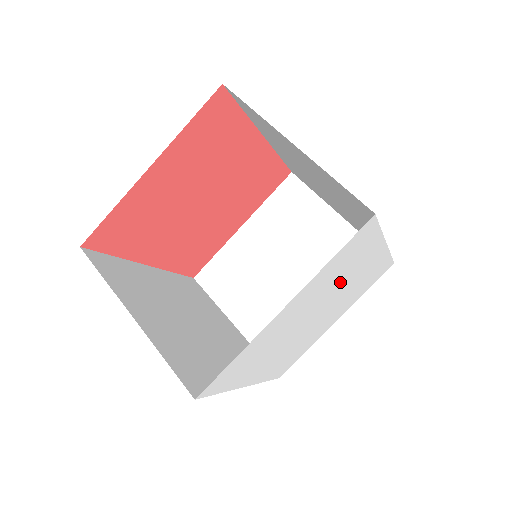
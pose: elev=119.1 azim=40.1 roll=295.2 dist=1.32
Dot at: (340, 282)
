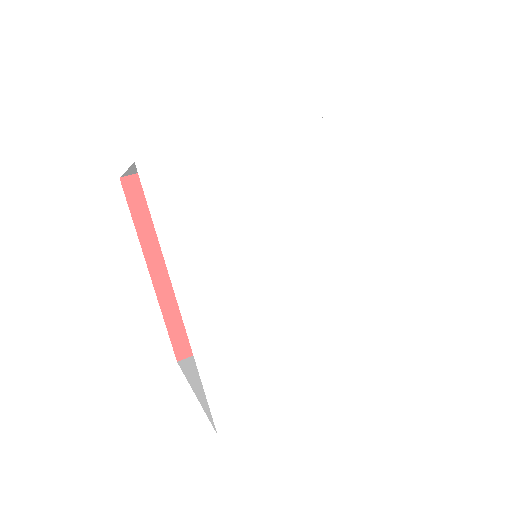
Dot at: (330, 218)
